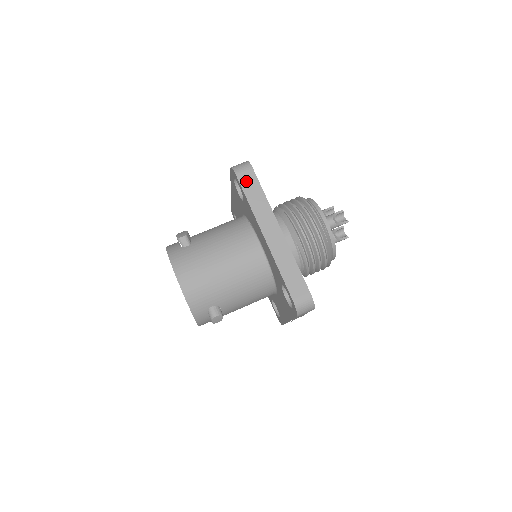
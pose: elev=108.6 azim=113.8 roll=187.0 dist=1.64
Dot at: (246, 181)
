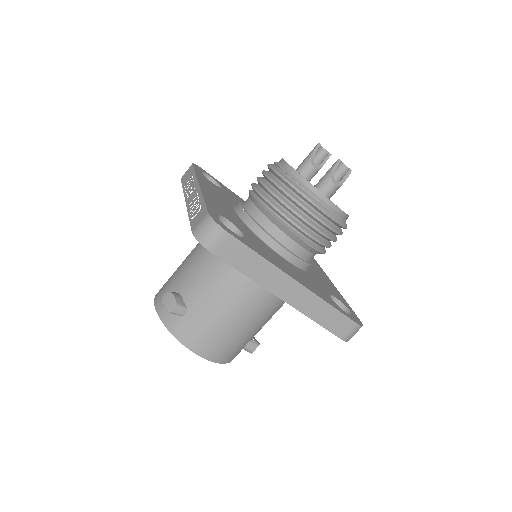
Dot at: (228, 253)
